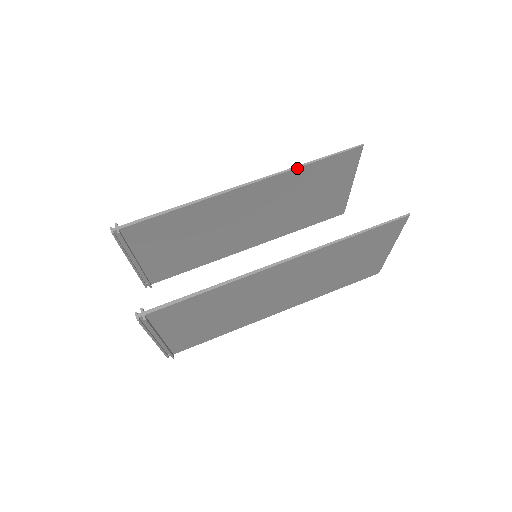
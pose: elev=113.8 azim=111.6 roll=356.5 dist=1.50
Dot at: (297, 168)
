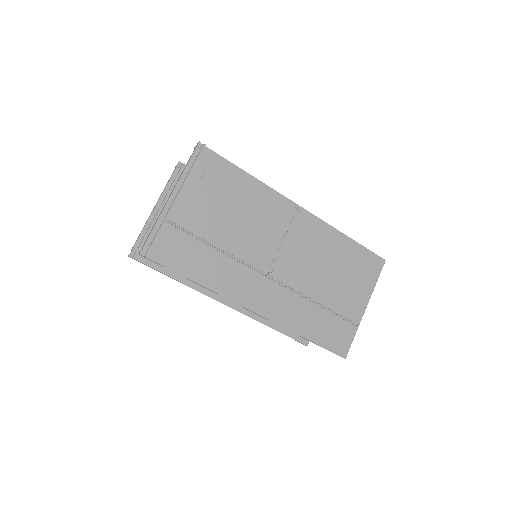
Dot at: (294, 332)
